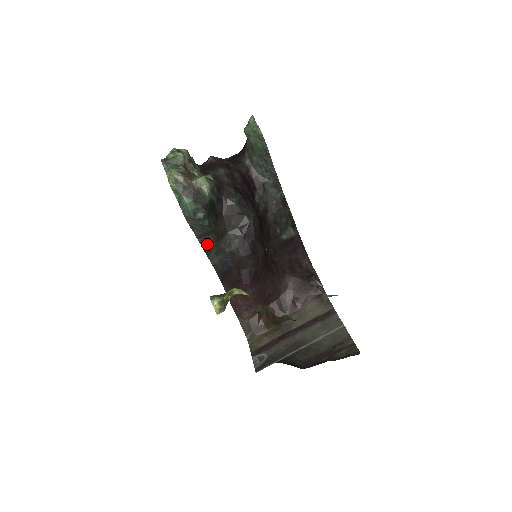
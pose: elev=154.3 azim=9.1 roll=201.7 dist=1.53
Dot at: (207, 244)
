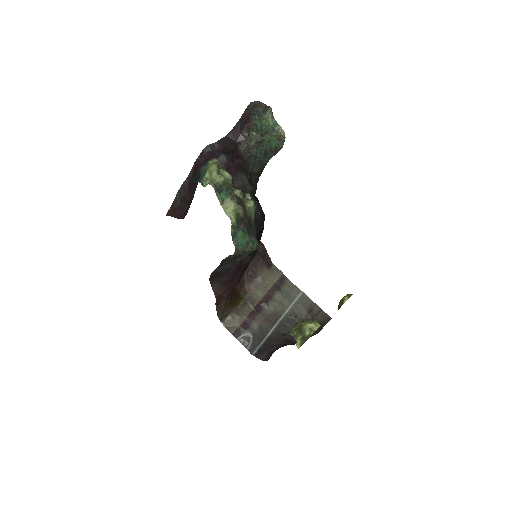
Dot at: (227, 260)
